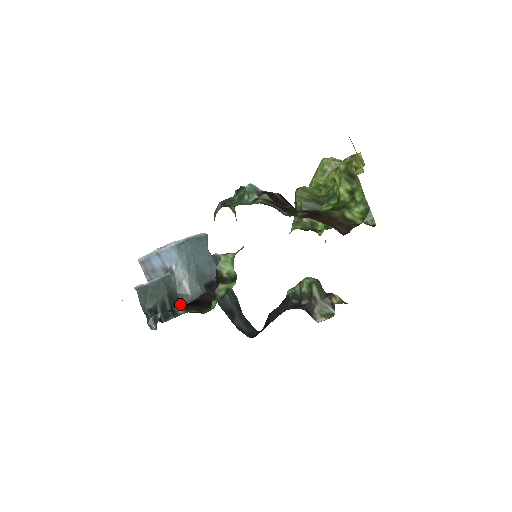
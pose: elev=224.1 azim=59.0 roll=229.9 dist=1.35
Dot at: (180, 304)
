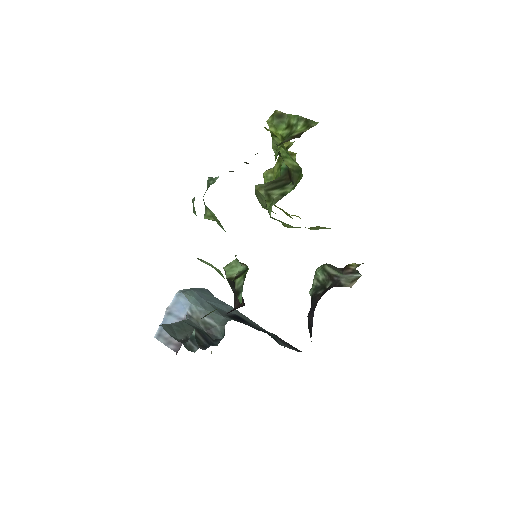
Dot at: (213, 340)
